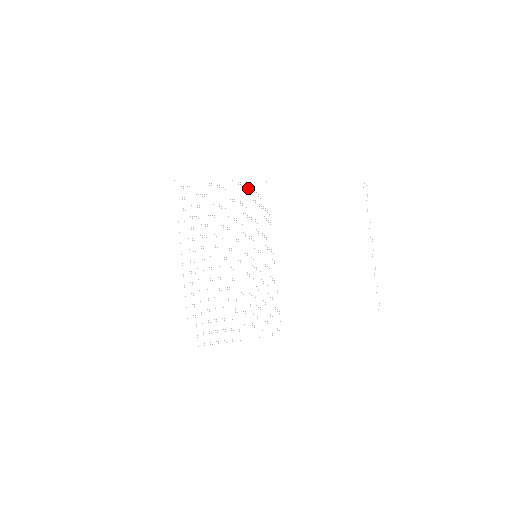
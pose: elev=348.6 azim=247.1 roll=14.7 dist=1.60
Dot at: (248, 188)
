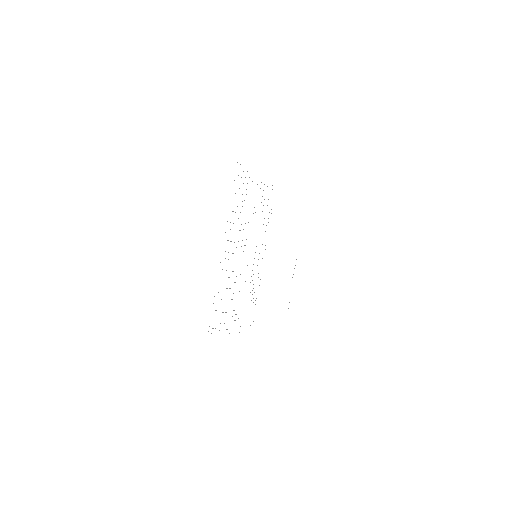
Dot at: occluded
